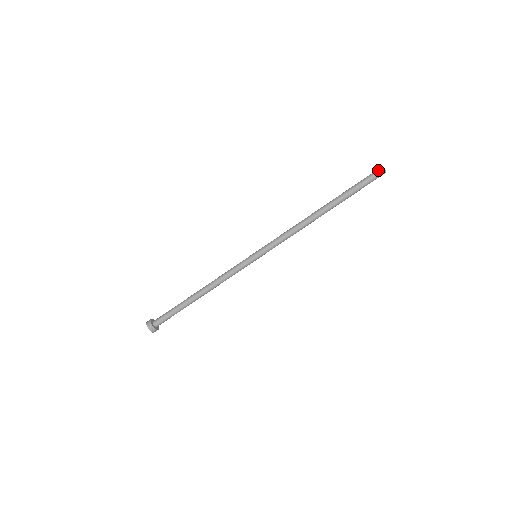
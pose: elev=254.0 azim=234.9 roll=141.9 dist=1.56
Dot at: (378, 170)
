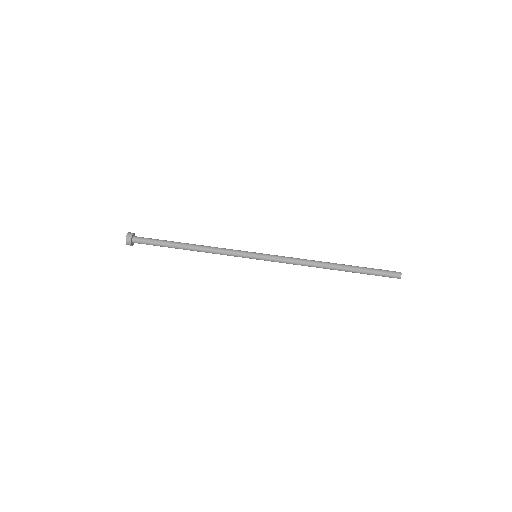
Dot at: (395, 271)
